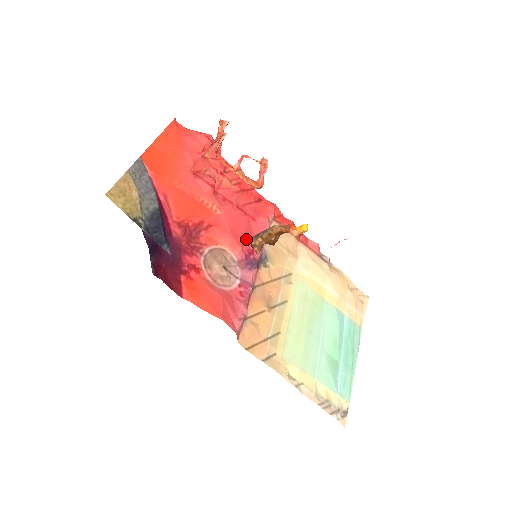
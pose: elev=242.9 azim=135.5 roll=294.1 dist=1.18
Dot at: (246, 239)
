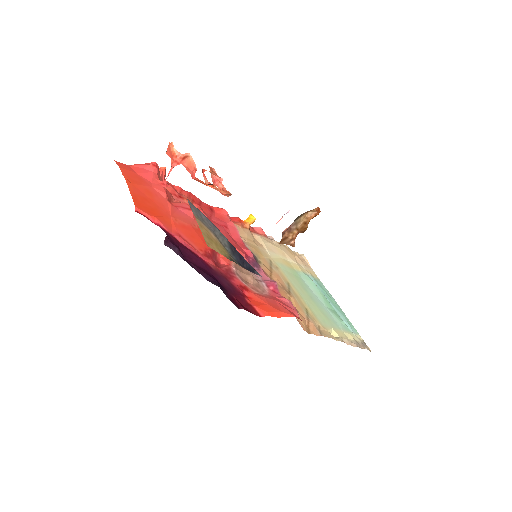
Dot at: (238, 246)
